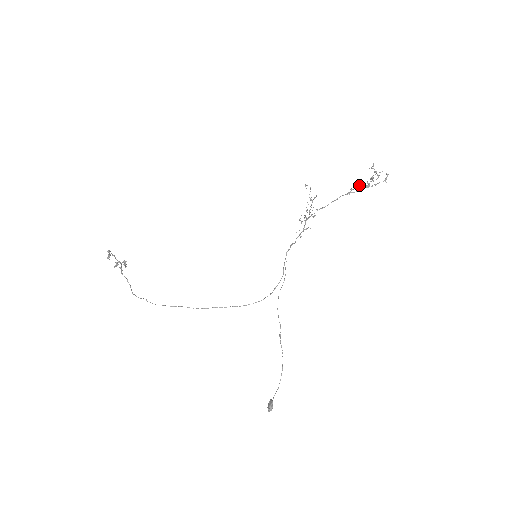
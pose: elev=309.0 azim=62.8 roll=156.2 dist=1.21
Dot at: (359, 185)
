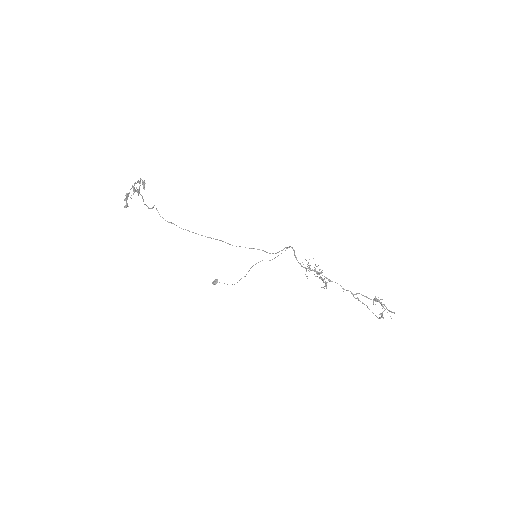
Dot at: occluded
